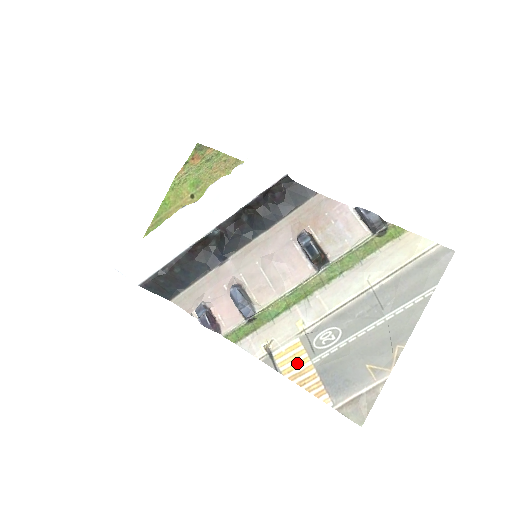
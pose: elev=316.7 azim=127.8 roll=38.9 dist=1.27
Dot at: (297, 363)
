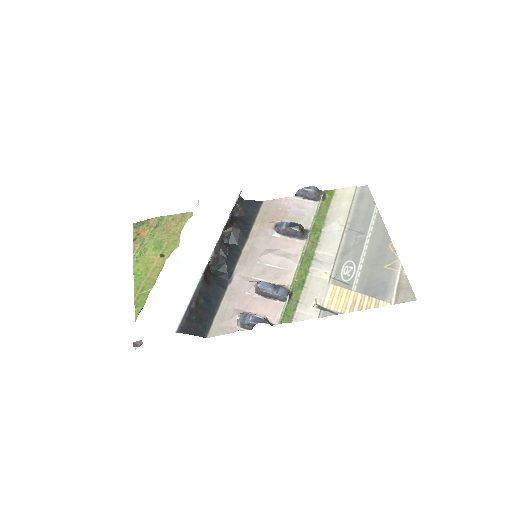
Dot at: (345, 299)
